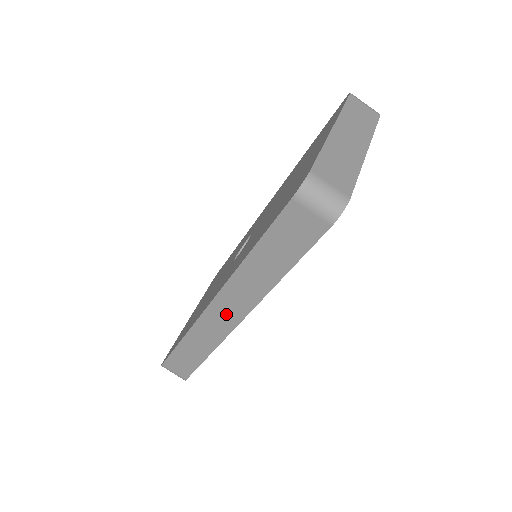
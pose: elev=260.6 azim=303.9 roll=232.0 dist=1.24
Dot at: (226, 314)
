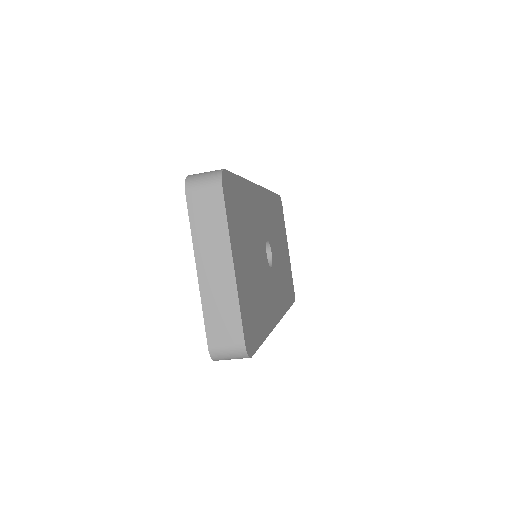
Dot at: occluded
